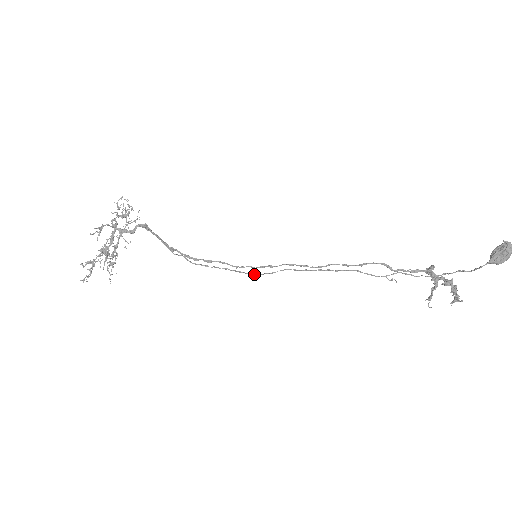
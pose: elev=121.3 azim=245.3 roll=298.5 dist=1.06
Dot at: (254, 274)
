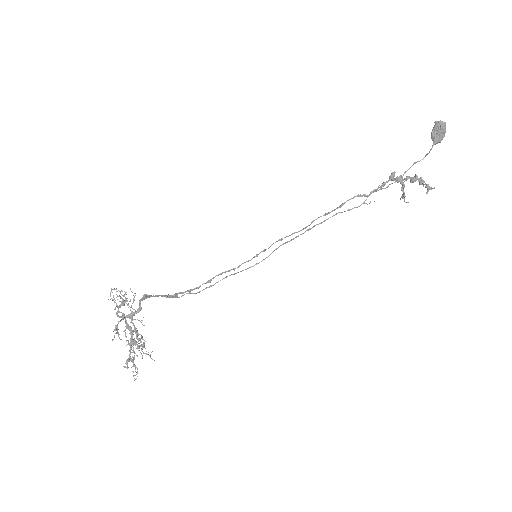
Dot at: occluded
